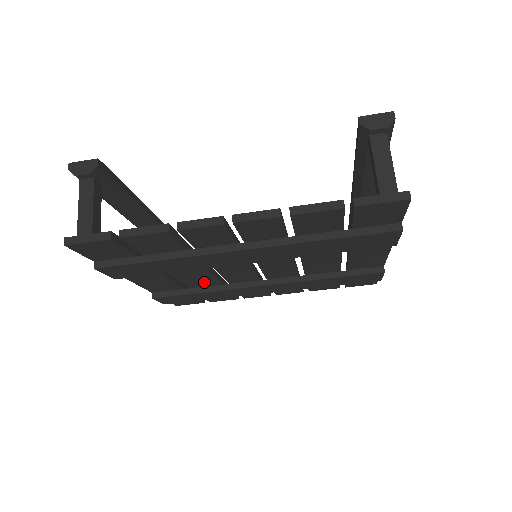
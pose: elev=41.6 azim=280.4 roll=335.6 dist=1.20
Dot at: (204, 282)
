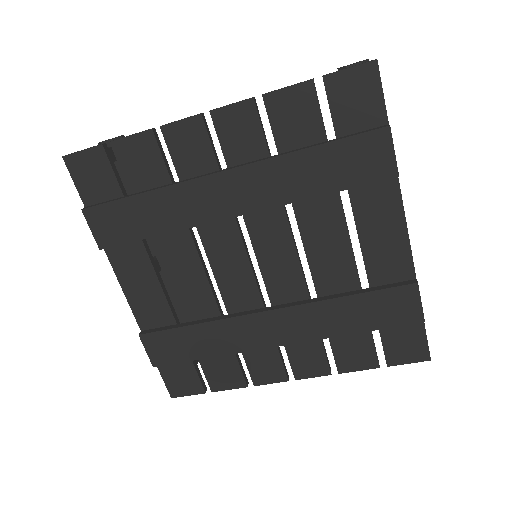
Dot at: (198, 302)
